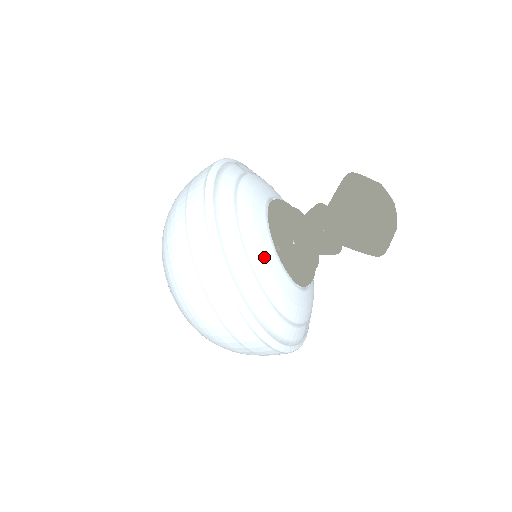
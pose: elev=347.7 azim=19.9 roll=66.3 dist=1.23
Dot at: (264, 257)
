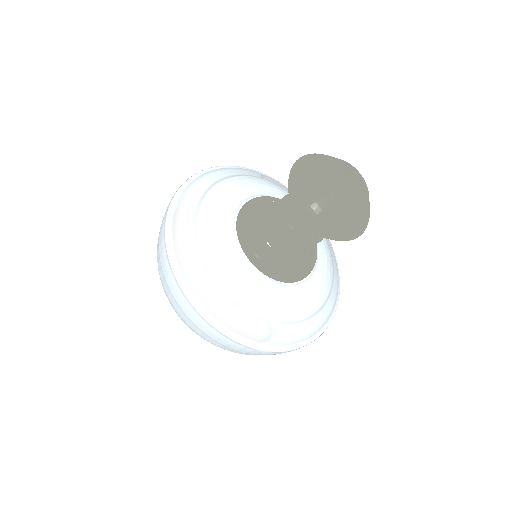
Dot at: (215, 223)
